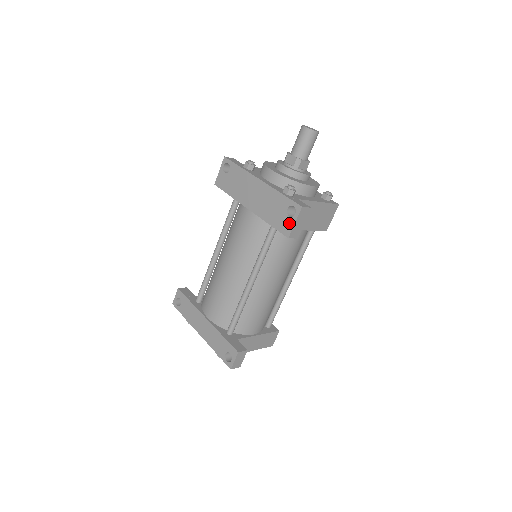
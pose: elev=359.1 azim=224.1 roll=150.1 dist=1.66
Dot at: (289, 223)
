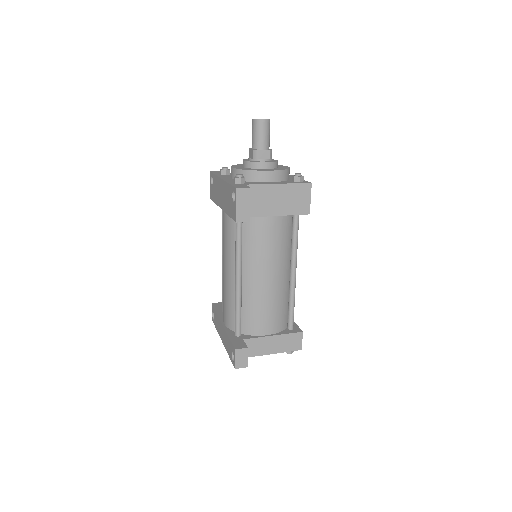
Dot at: (234, 208)
